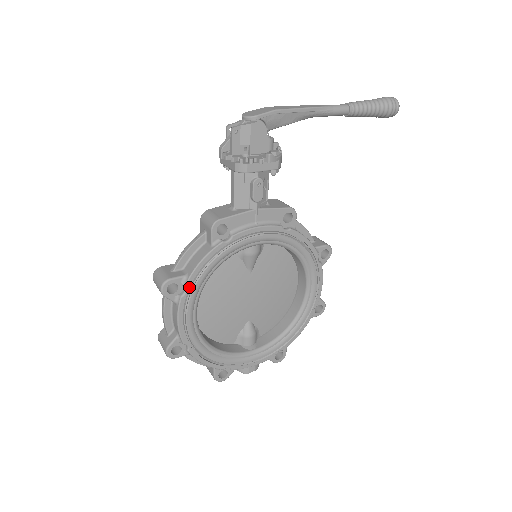
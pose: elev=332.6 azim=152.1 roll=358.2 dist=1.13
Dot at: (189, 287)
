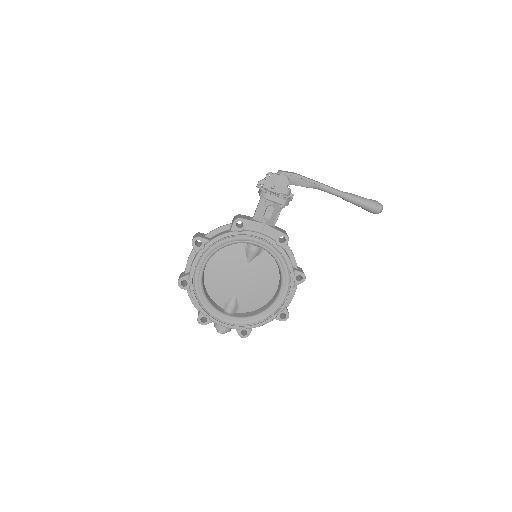
Dot at: (207, 247)
